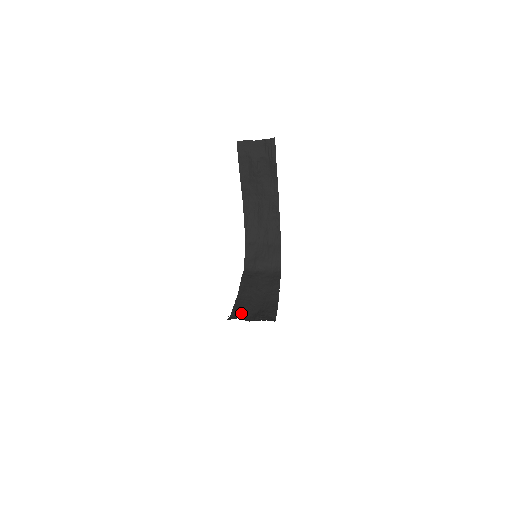
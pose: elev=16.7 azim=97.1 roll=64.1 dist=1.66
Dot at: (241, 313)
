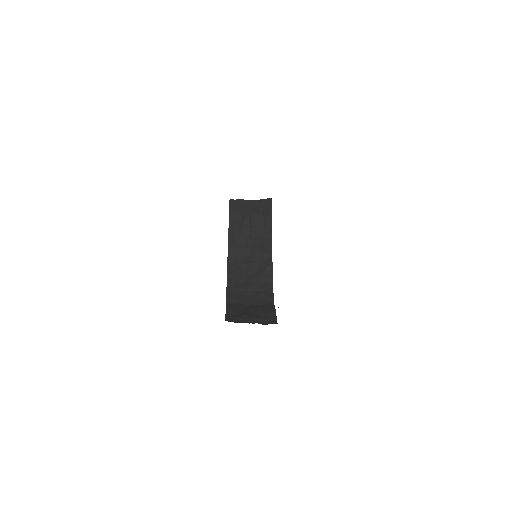
Dot at: occluded
